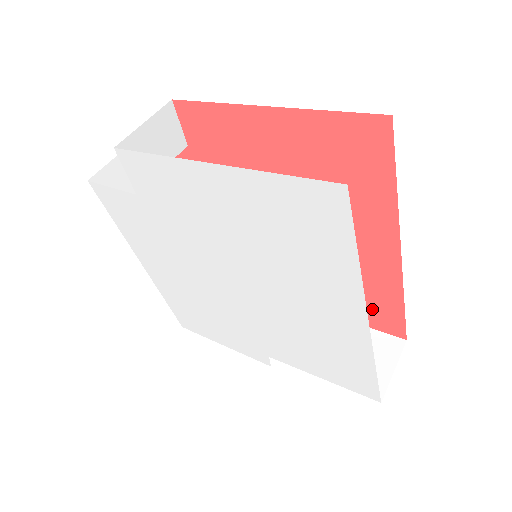
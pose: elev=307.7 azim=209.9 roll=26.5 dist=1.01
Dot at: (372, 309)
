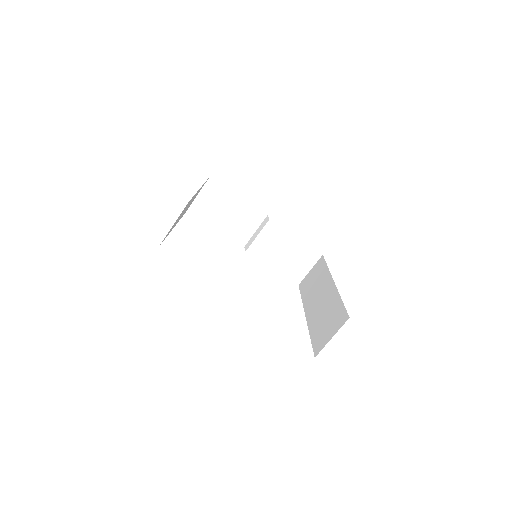
Dot at: occluded
